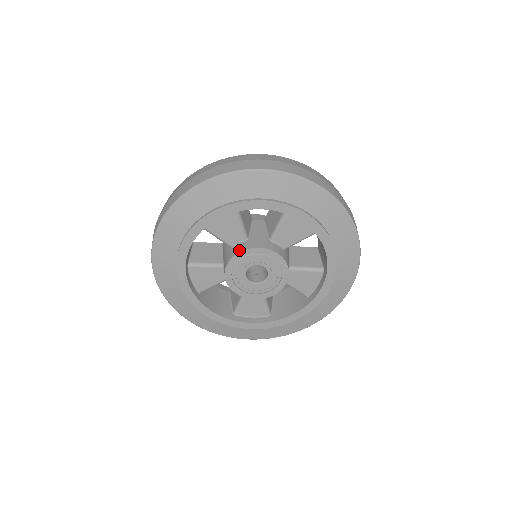
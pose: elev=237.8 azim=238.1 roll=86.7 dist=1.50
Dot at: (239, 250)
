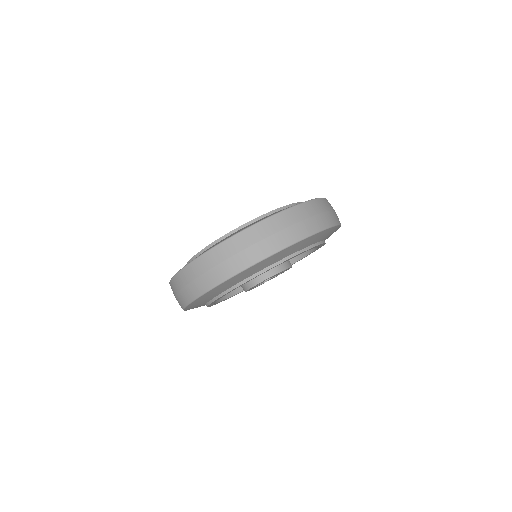
Dot at: occluded
